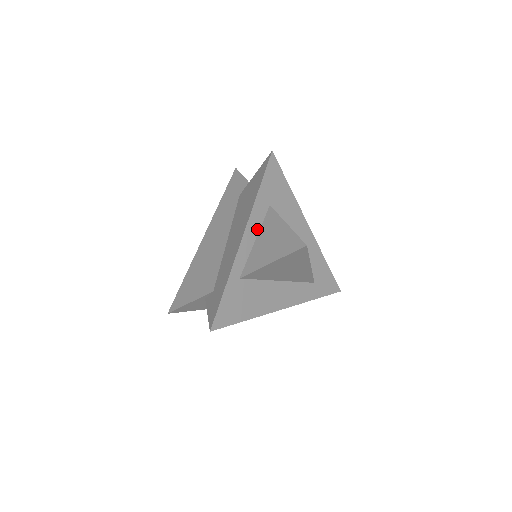
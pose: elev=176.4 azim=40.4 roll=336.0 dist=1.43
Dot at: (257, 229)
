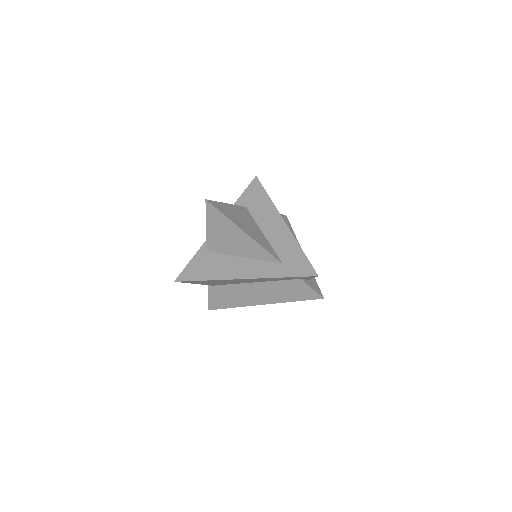
Dot at: occluded
